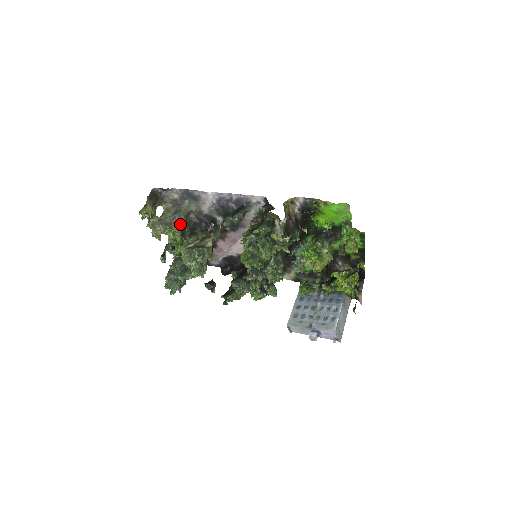
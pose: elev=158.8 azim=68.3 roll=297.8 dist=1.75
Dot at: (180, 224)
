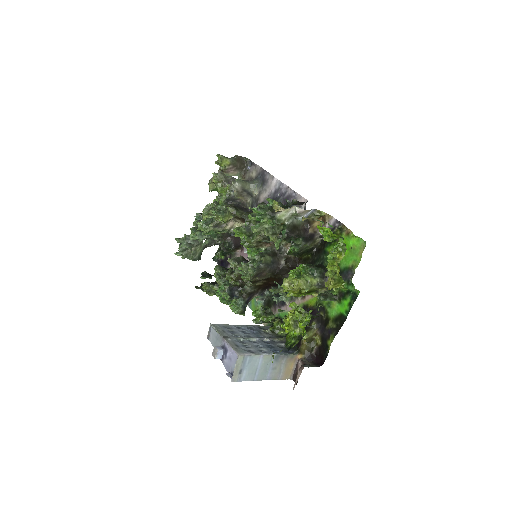
Dot at: (233, 186)
